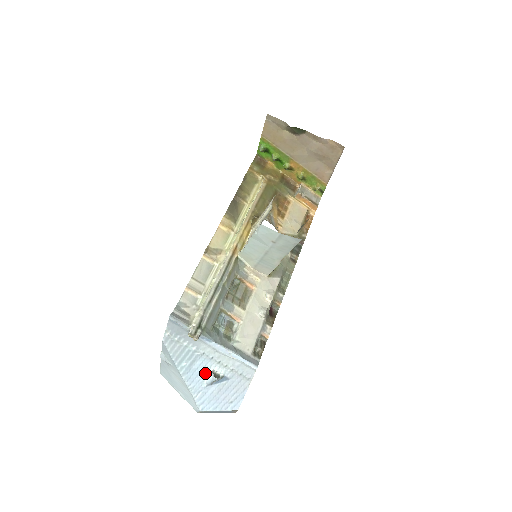
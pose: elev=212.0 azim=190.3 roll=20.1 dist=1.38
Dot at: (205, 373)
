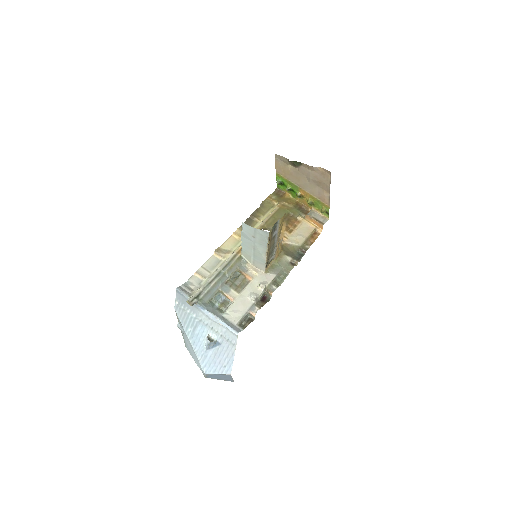
Dot at: (204, 338)
